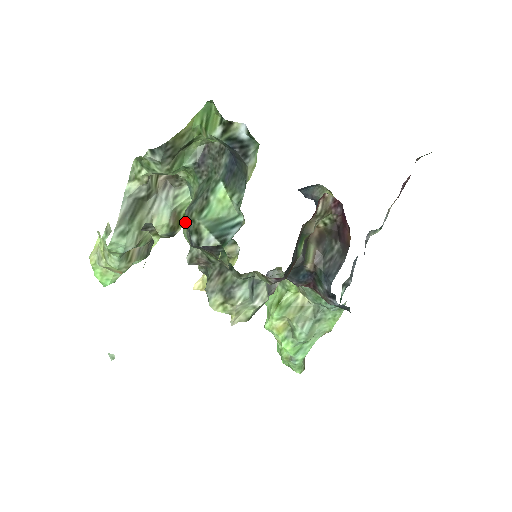
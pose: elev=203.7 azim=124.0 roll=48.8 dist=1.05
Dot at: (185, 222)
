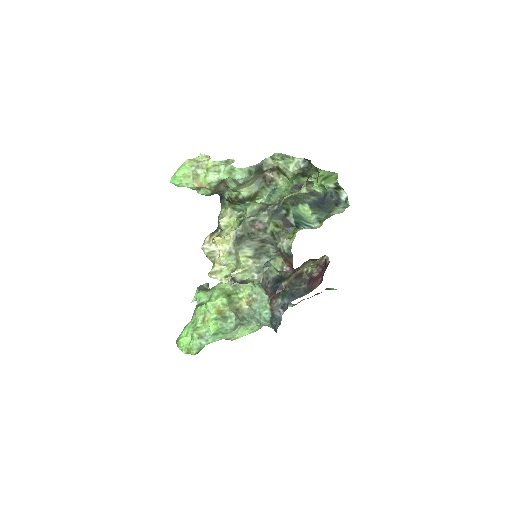
Dot at: (243, 203)
